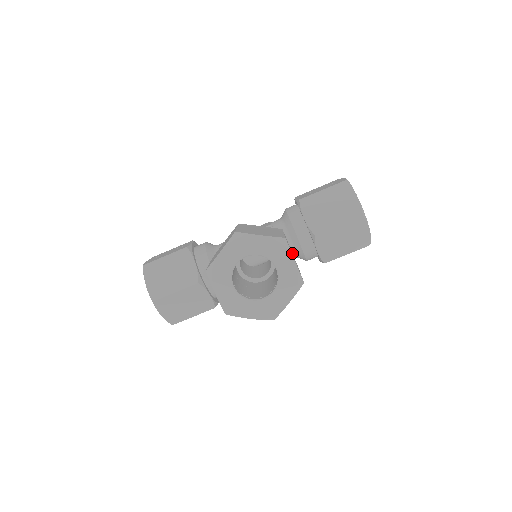
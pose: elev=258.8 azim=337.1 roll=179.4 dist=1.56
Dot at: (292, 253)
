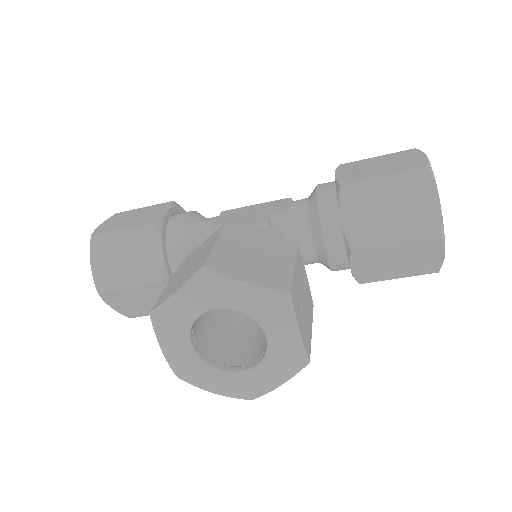
Dot at: (306, 284)
